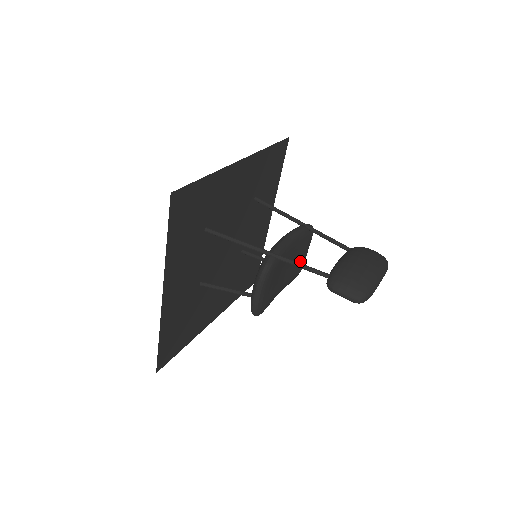
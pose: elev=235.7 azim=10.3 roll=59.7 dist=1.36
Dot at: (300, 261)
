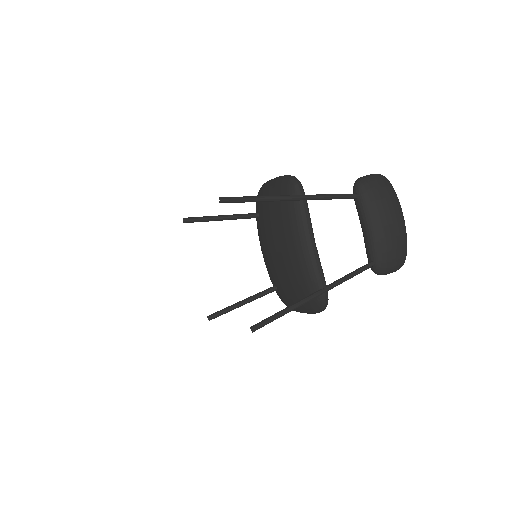
Dot at: occluded
